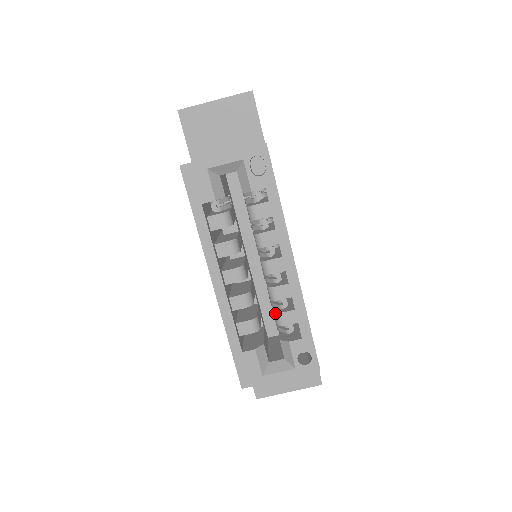
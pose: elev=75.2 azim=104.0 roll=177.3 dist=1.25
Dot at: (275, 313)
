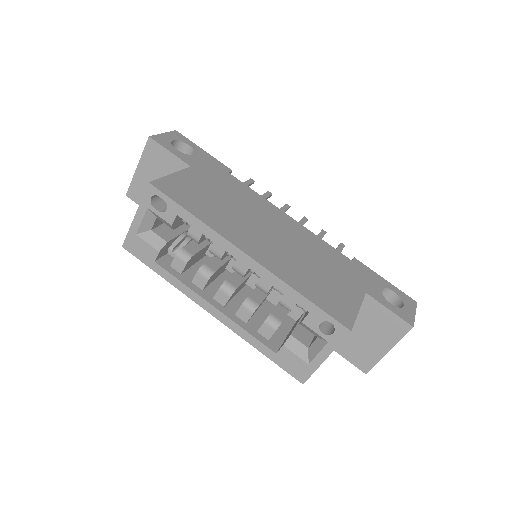
Dot at: occluded
